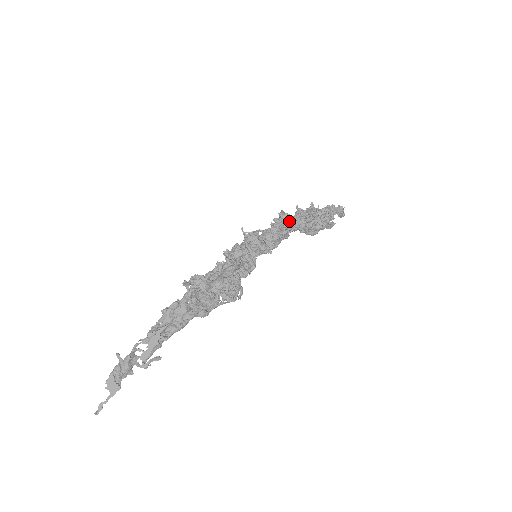
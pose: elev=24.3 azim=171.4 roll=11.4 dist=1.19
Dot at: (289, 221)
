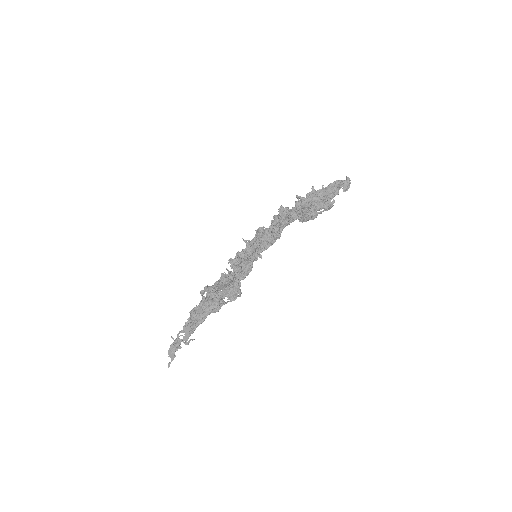
Dot at: (285, 217)
